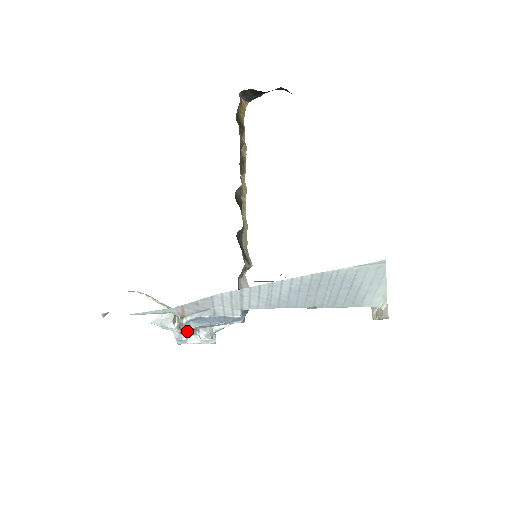
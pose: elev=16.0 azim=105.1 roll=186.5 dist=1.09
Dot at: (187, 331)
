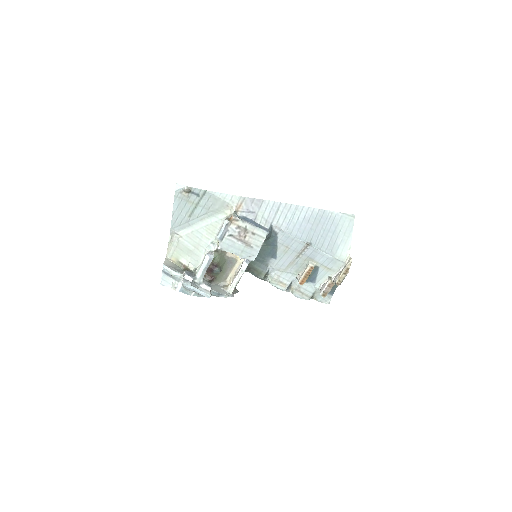
Dot at: (210, 256)
